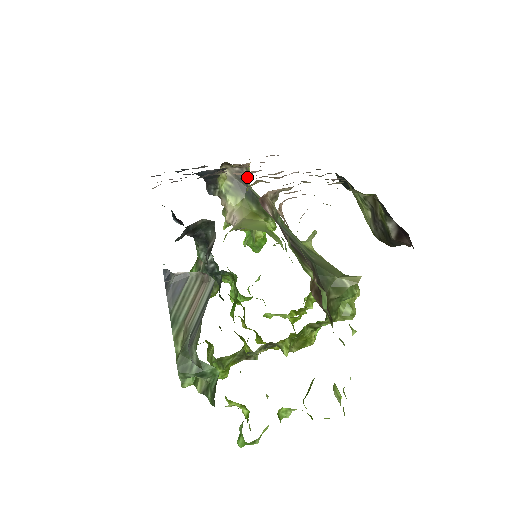
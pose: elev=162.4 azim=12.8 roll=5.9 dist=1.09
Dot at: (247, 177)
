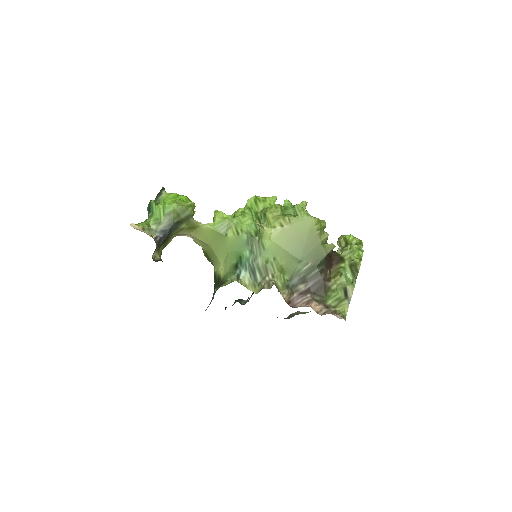
Dot at: (148, 228)
